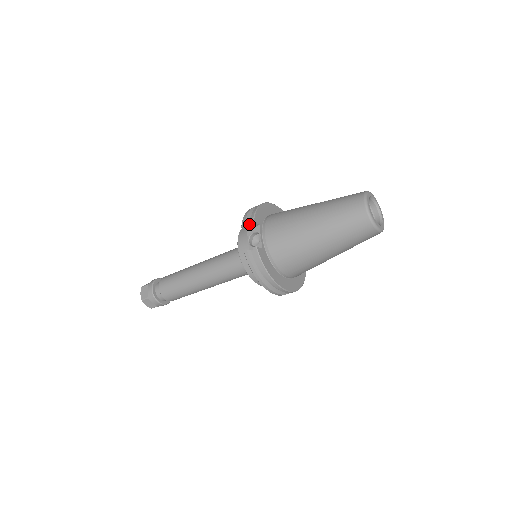
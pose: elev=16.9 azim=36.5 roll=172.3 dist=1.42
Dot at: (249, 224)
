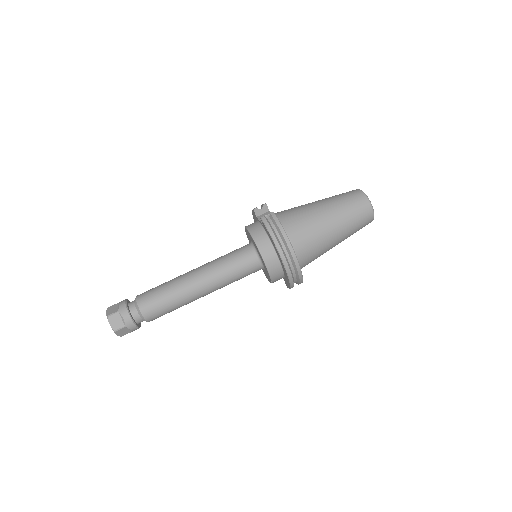
Dot at: (260, 209)
